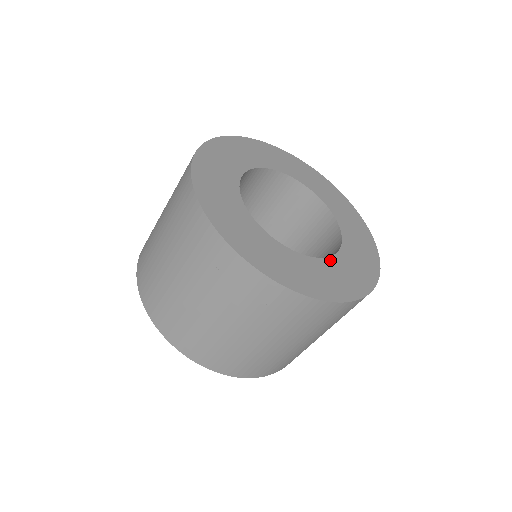
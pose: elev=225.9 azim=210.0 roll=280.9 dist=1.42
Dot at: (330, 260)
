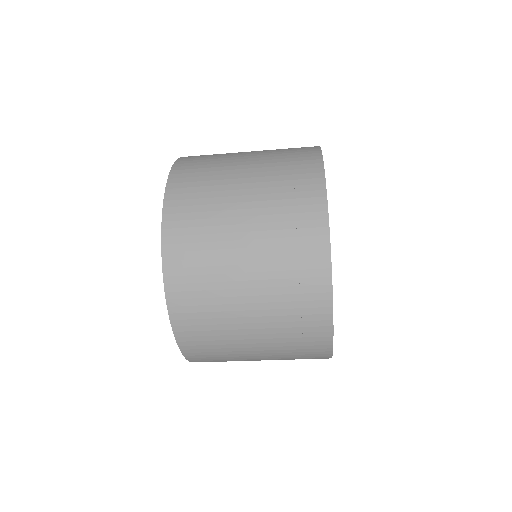
Dot at: occluded
